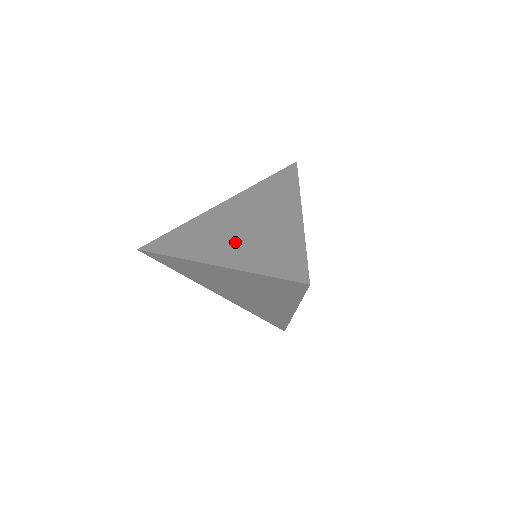
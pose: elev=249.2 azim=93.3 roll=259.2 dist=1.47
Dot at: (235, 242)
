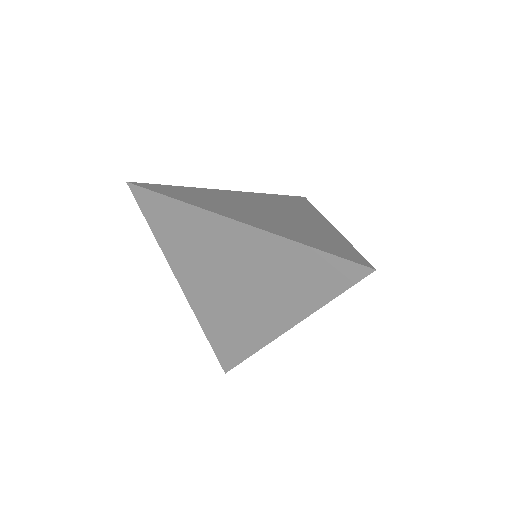
Dot at: (263, 217)
